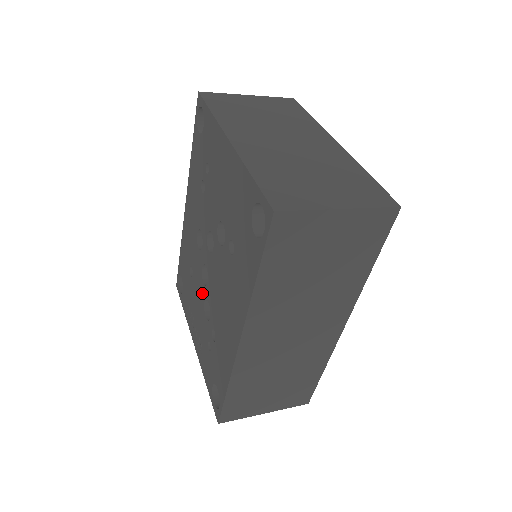
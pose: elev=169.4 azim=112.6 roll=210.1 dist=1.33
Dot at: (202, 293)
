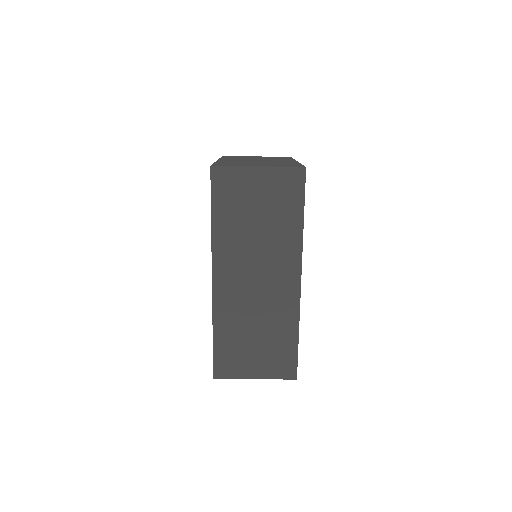
Dot at: occluded
